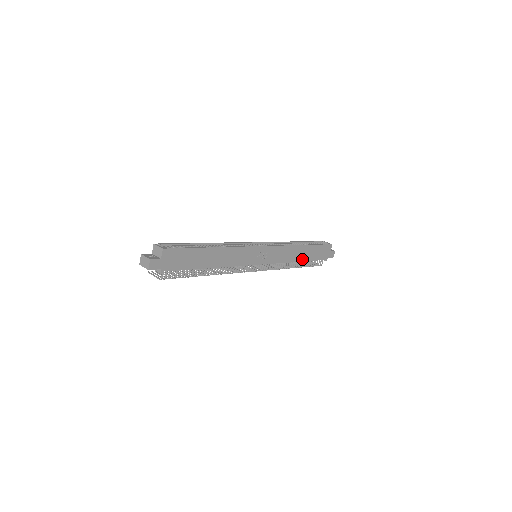
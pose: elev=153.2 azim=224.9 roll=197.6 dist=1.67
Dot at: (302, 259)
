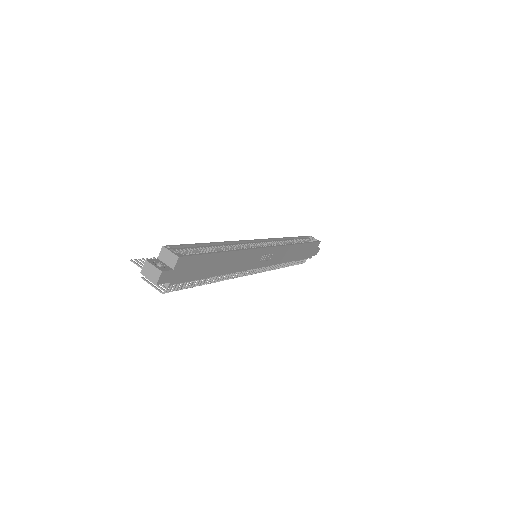
Dot at: (294, 258)
